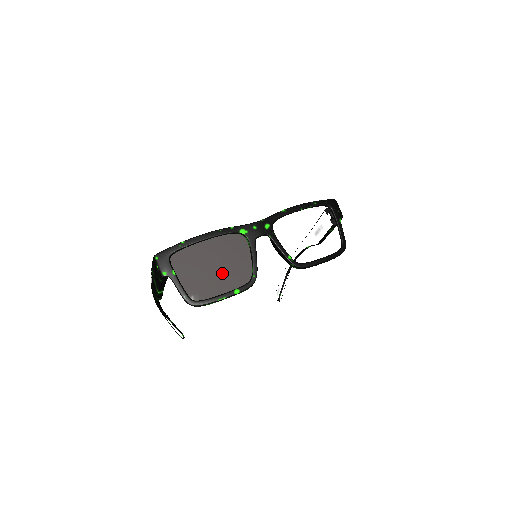
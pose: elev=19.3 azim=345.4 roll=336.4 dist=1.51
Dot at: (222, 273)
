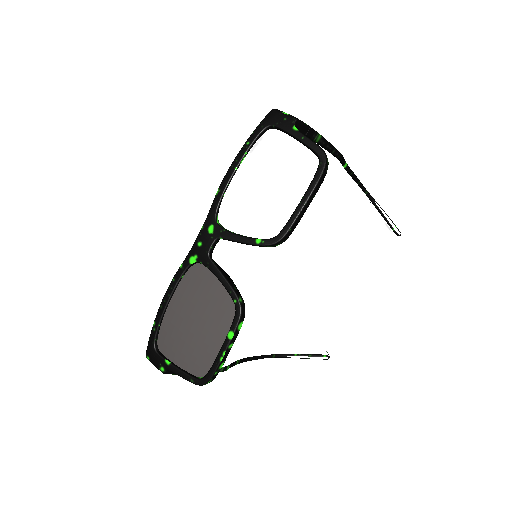
Dot at: (204, 326)
